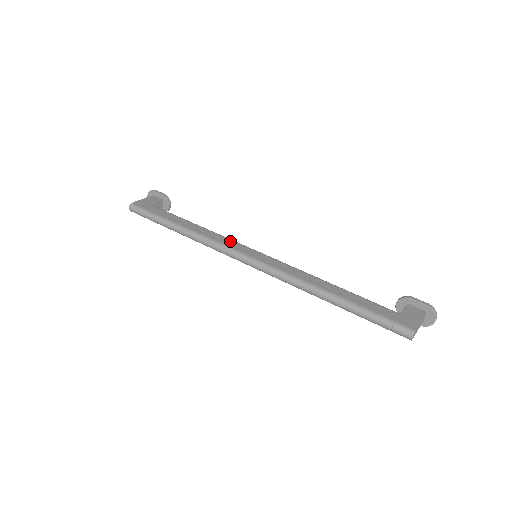
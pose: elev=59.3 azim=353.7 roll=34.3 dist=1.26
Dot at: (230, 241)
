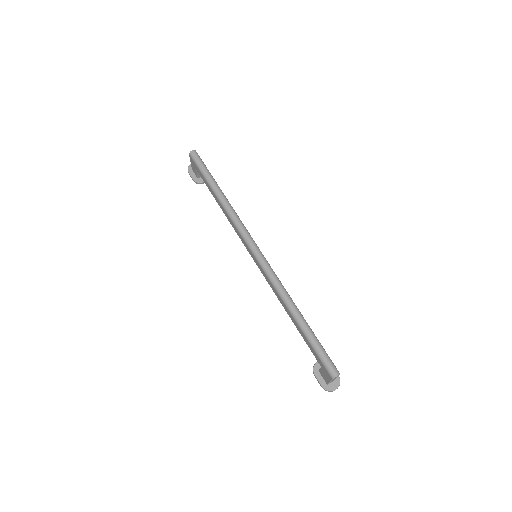
Dot at: occluded
